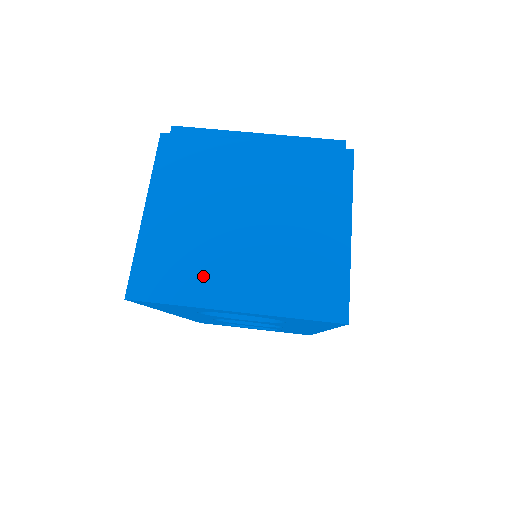
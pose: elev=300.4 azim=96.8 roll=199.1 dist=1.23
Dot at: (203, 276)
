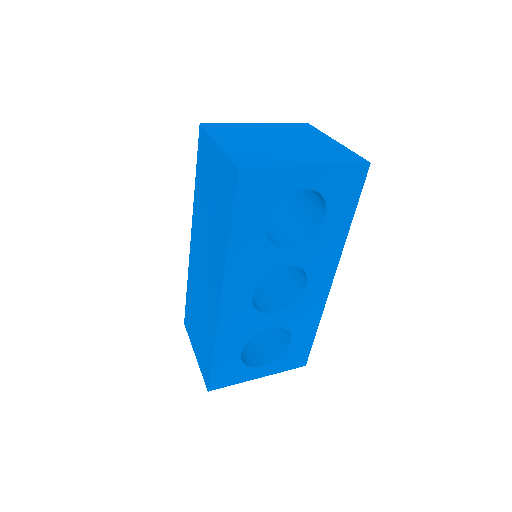
Dot at: (277, 158)
